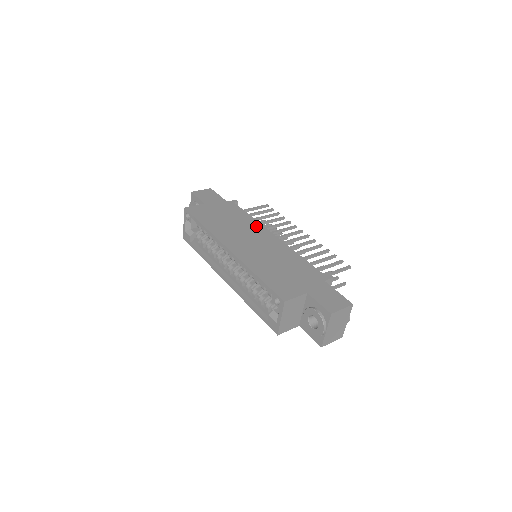
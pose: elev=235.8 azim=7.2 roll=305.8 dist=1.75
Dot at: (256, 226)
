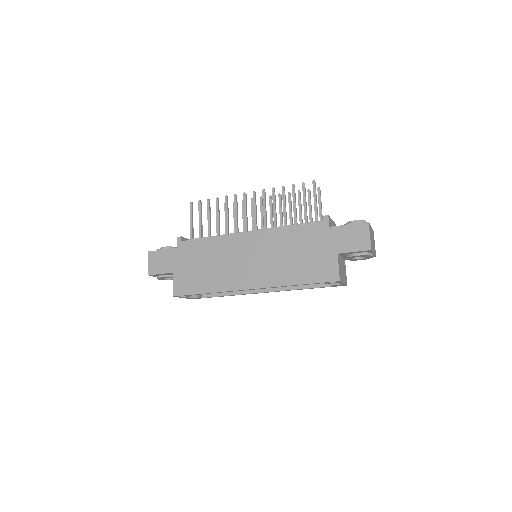
Dot at: (227, 242)
